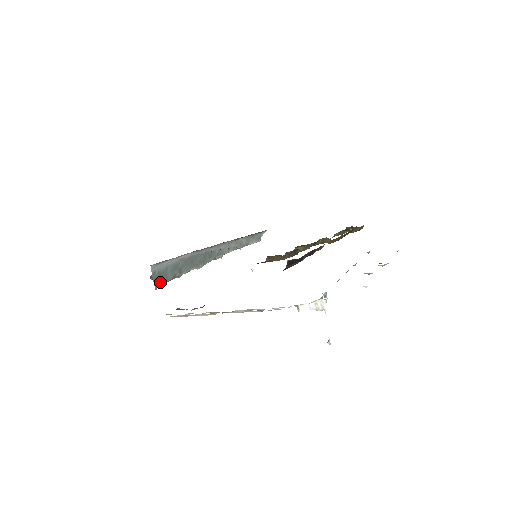
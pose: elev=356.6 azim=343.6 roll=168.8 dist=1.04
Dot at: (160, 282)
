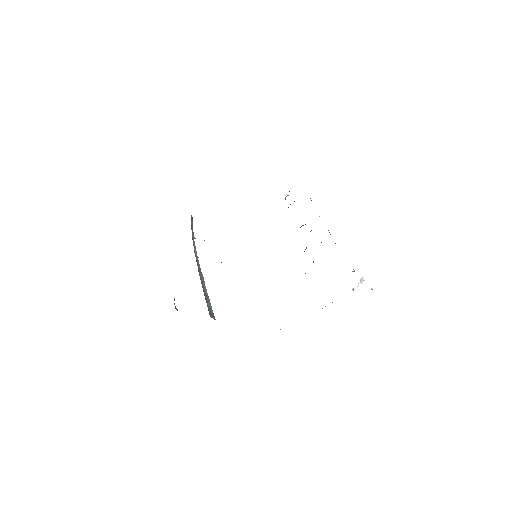
Dot at: (213, 315)
